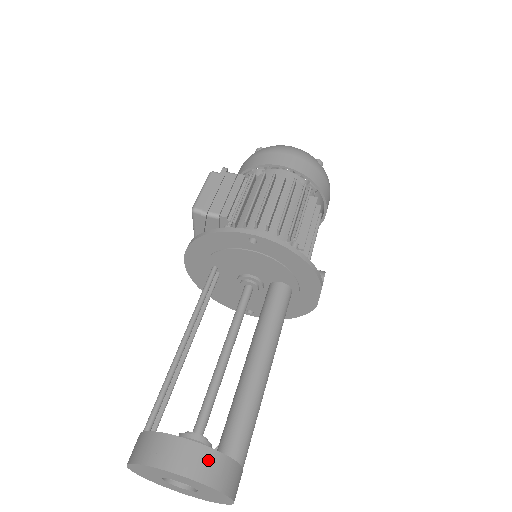
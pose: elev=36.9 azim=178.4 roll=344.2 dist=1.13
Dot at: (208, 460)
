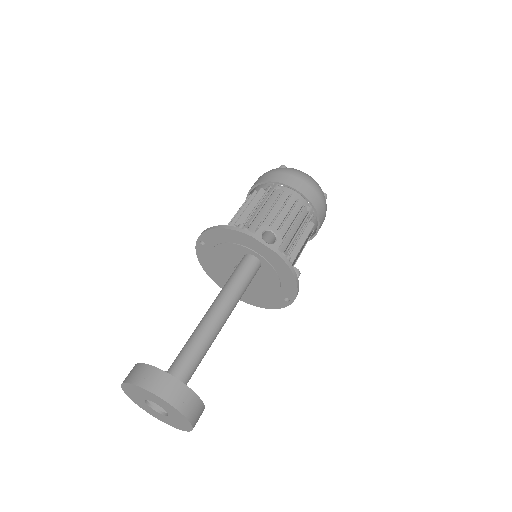
Dot at: (136, 370)
